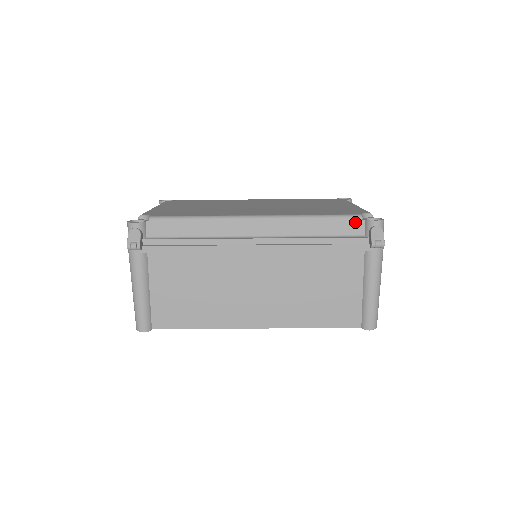
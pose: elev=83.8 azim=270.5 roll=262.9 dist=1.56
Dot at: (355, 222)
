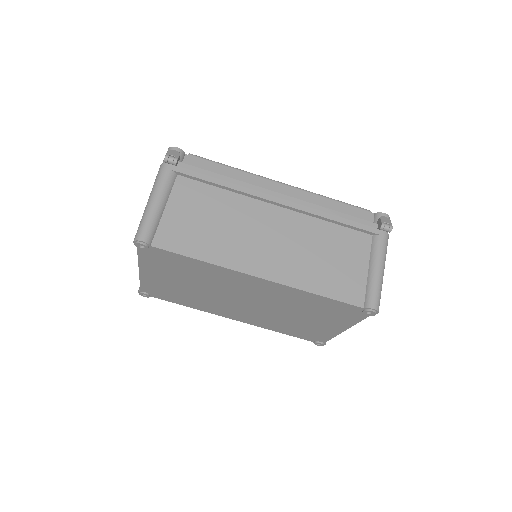
Dot at: (365, 213)
